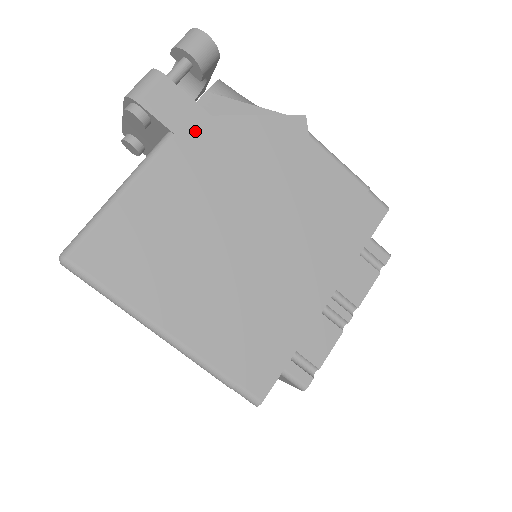
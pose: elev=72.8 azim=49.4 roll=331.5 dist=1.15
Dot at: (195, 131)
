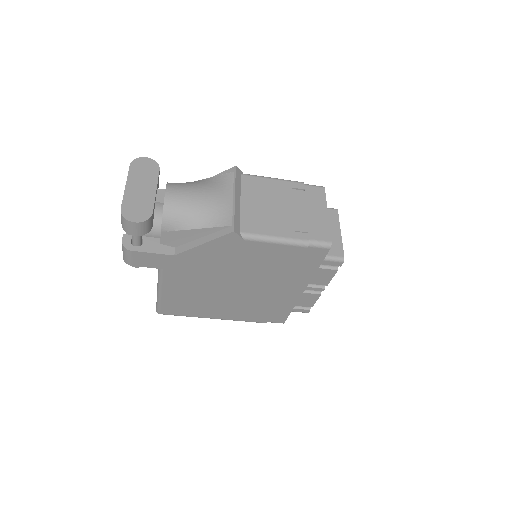
Dot at: (172, 264)
